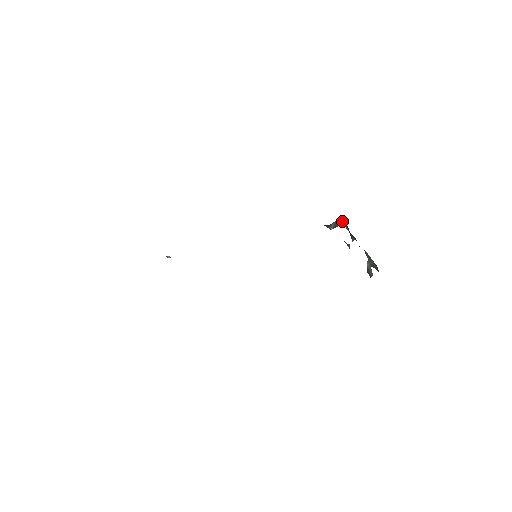
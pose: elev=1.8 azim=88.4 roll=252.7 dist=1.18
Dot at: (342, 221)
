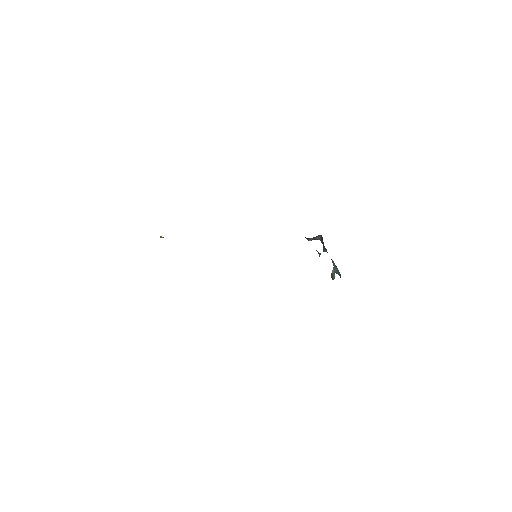
Dot at: (319, 236)
